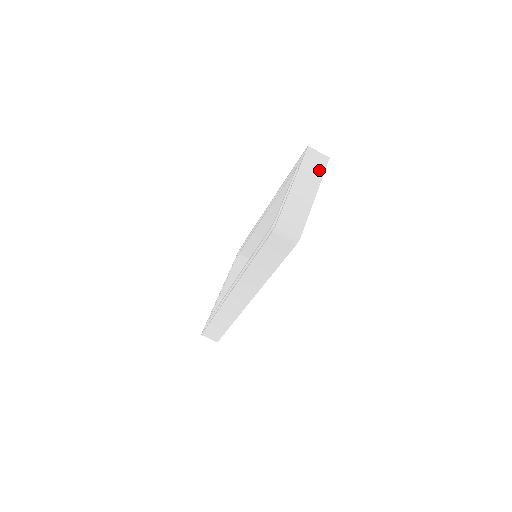
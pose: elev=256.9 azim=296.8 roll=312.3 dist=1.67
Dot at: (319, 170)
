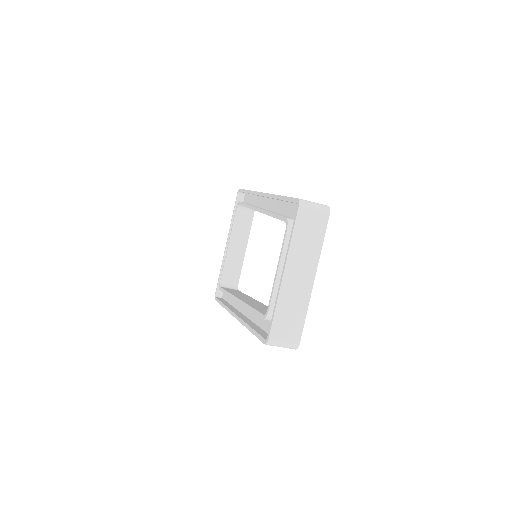
Dot at: (316, 239)
